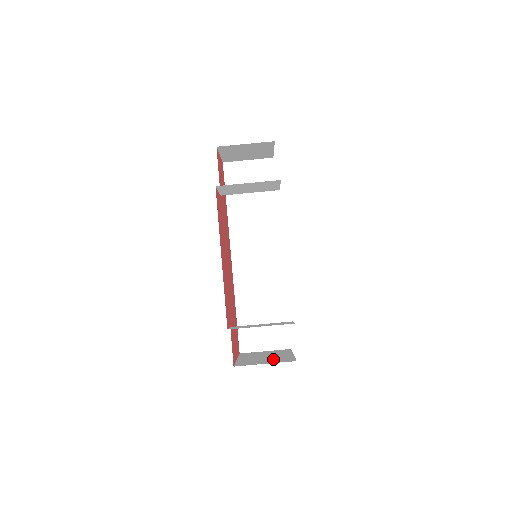
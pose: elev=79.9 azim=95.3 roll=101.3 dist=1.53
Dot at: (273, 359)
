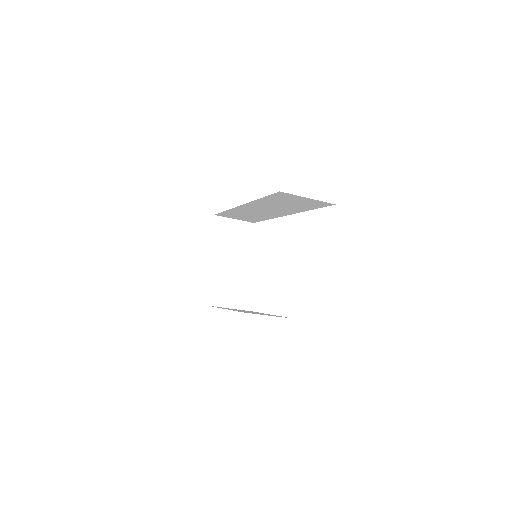
Dot at: (233, 269)
